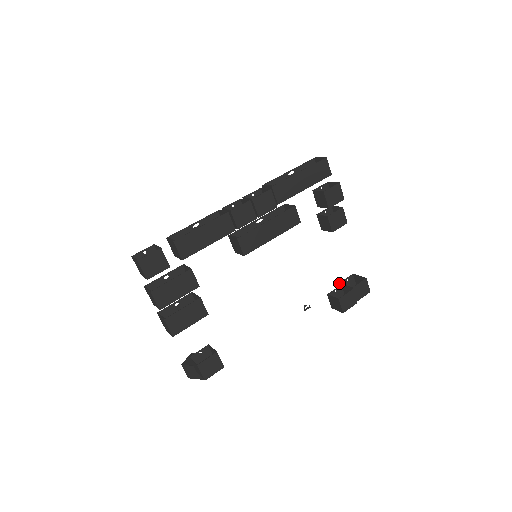
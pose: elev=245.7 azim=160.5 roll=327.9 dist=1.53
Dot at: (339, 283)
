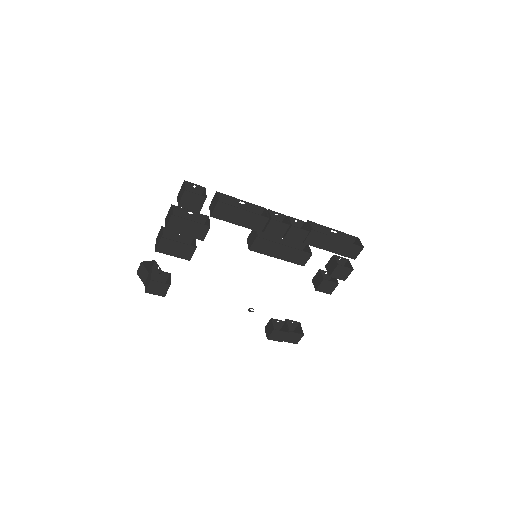
Dot at: (286, 319)
